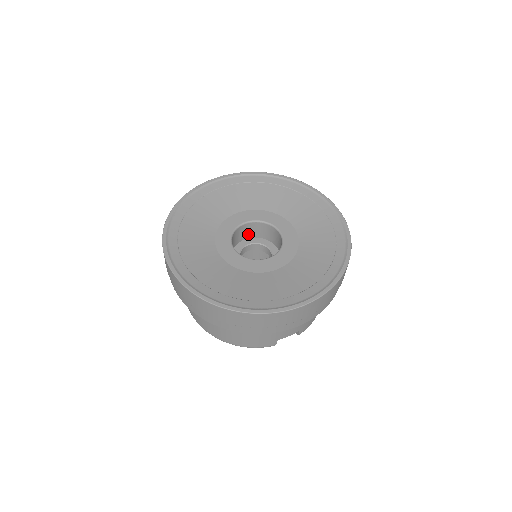
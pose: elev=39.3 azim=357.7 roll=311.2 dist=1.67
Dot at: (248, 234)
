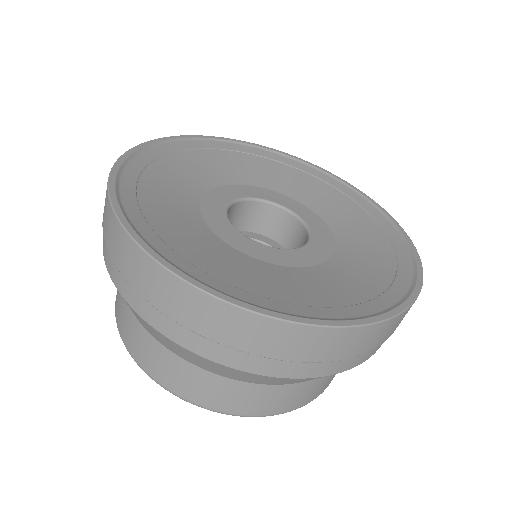
Dot at: occluded
